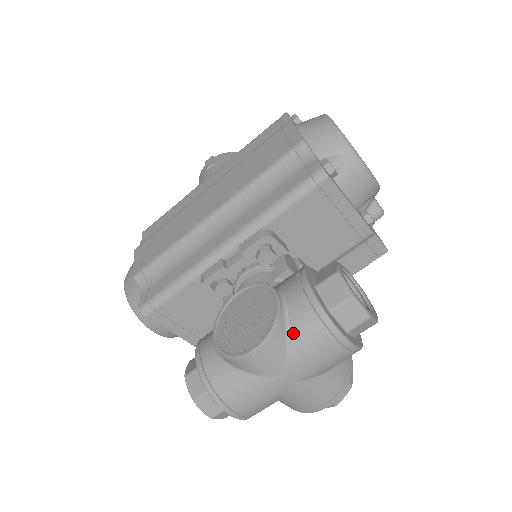
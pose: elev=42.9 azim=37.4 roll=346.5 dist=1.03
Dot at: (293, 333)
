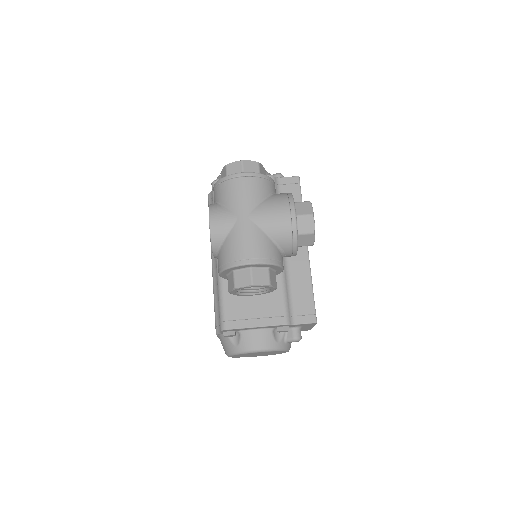
Dot at: (221, 200)
